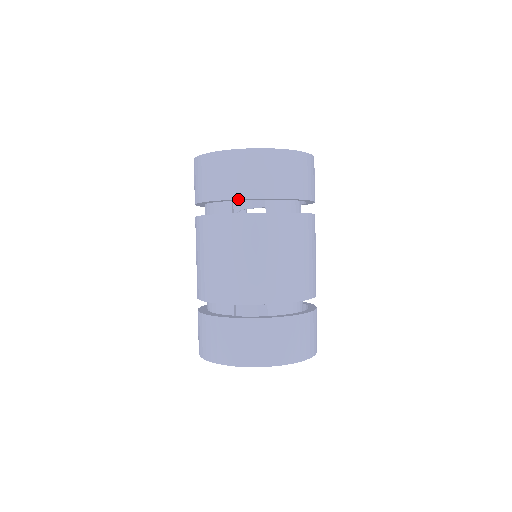
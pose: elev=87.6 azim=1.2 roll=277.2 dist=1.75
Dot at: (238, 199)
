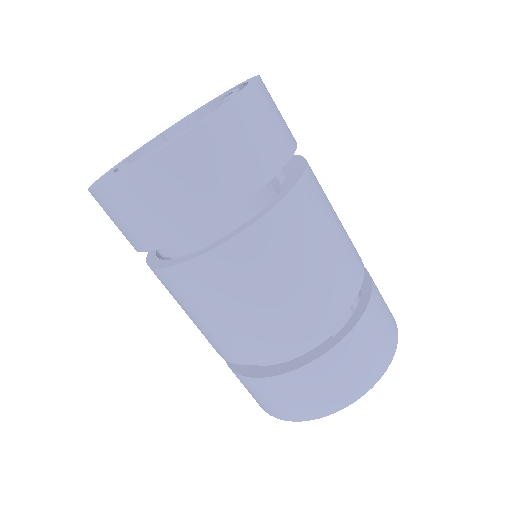
Dot at: (263, 186)
